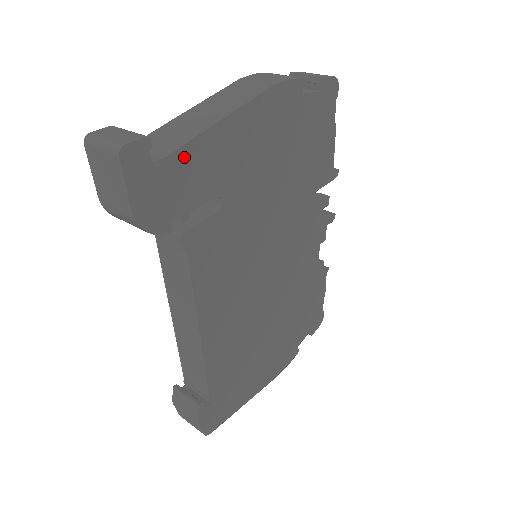
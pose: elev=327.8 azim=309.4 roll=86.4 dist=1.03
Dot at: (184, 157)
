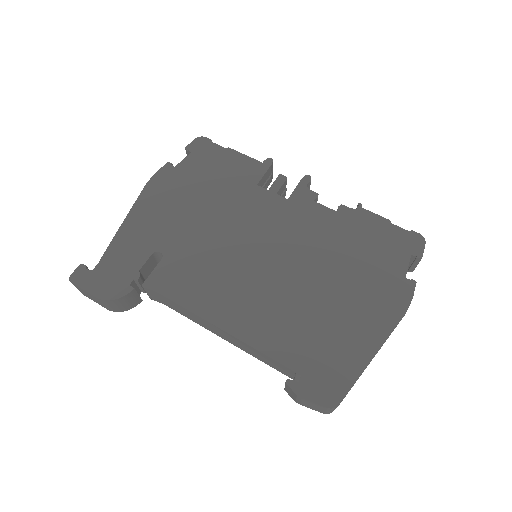
Dot at: (110, 255)
